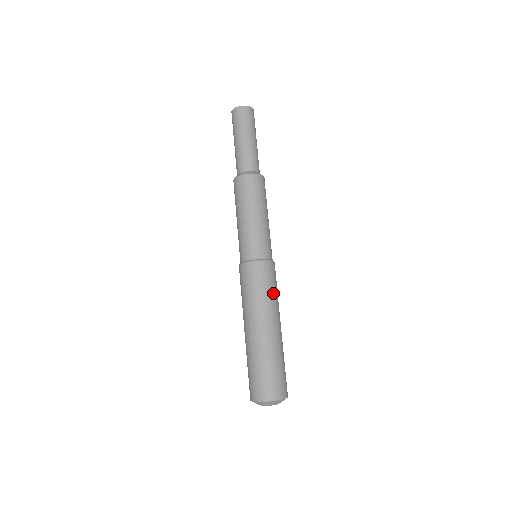
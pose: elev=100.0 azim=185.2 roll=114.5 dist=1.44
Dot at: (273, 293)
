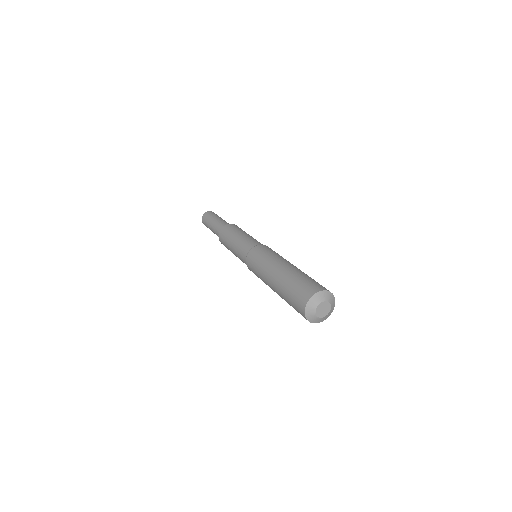
Dot at: occluded
